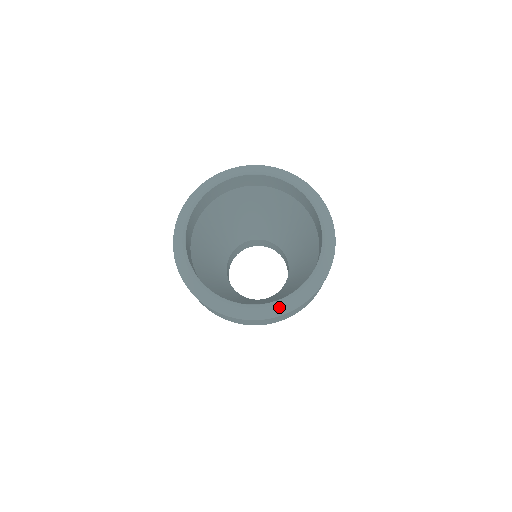
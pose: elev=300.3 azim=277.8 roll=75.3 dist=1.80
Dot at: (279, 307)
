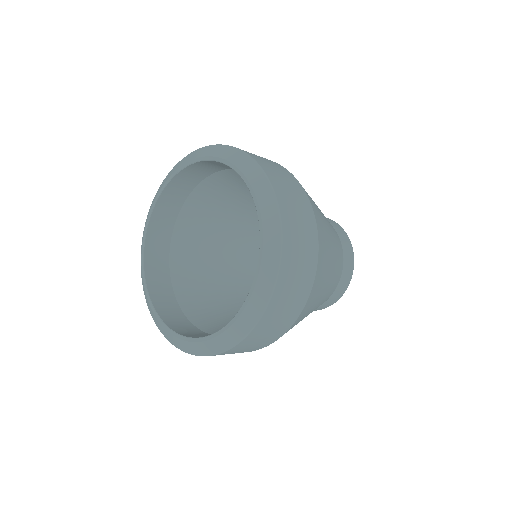
Dot at: (176, 340)
